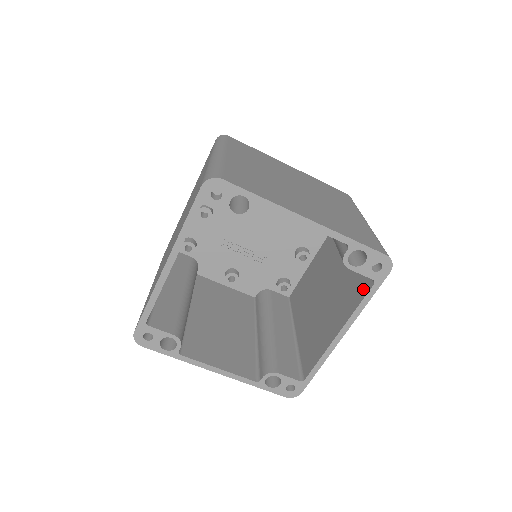
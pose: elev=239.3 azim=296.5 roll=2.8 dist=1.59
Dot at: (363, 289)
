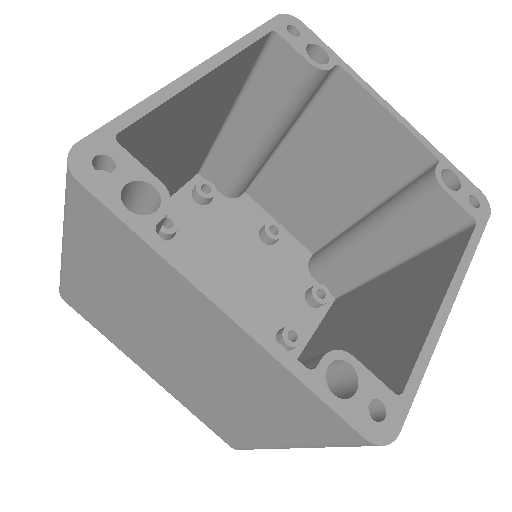
Dot at: (457, 243)
